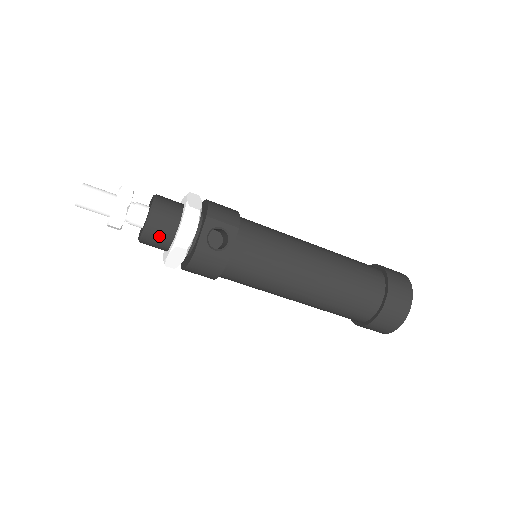
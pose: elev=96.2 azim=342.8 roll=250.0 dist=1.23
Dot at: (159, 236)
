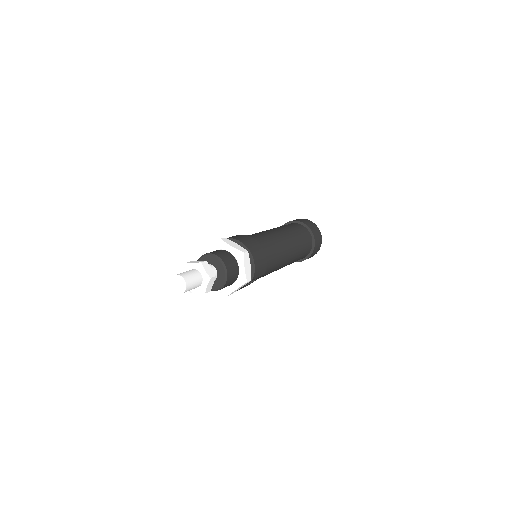
Dot at: occluded
